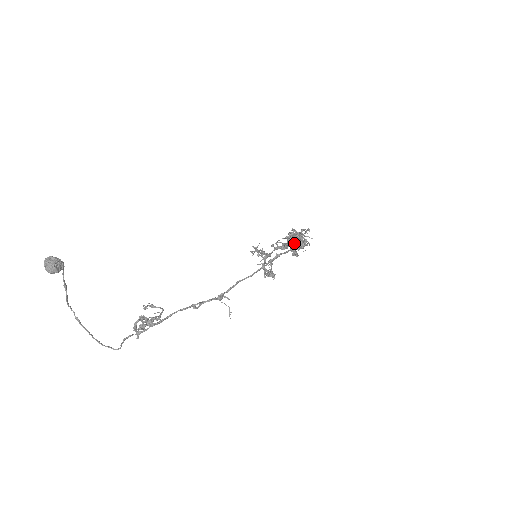
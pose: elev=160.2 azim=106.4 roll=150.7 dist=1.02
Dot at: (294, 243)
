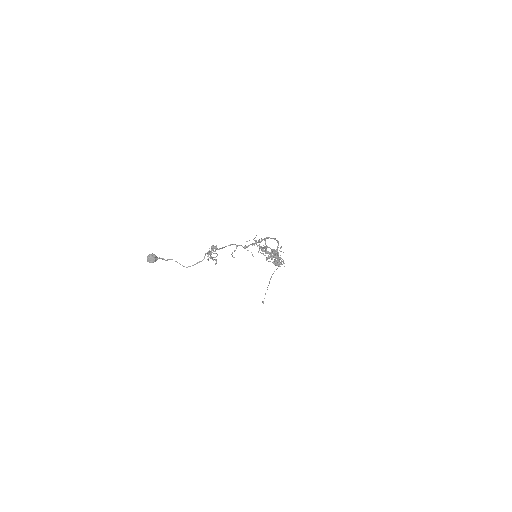
Dot at: (275, 256)
